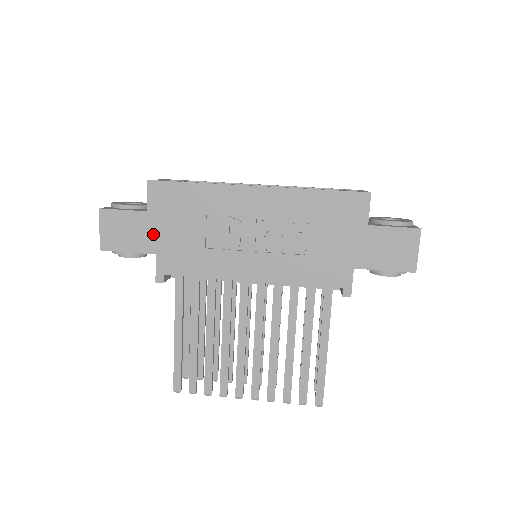
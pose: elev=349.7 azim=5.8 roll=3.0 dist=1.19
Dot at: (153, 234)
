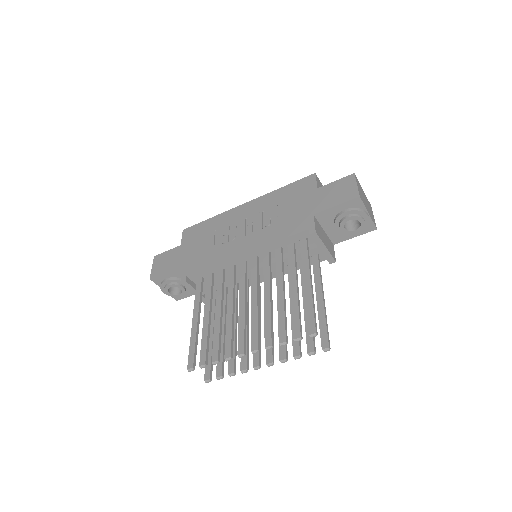
Dot at: (182, 255)
